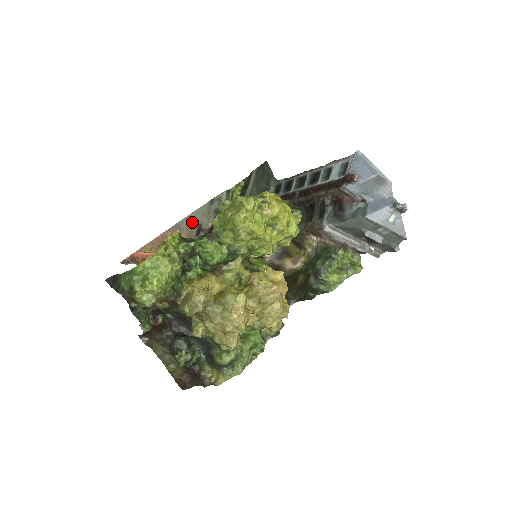
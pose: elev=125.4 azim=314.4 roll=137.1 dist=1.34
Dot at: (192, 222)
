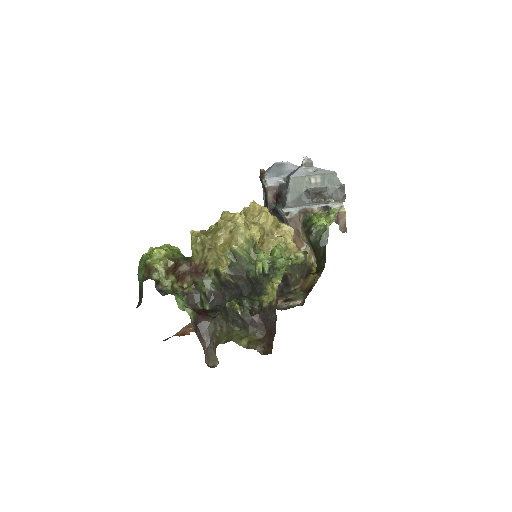
Dot at: occluded
